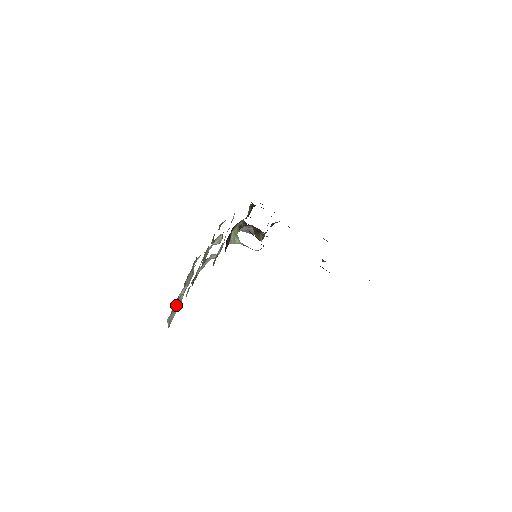
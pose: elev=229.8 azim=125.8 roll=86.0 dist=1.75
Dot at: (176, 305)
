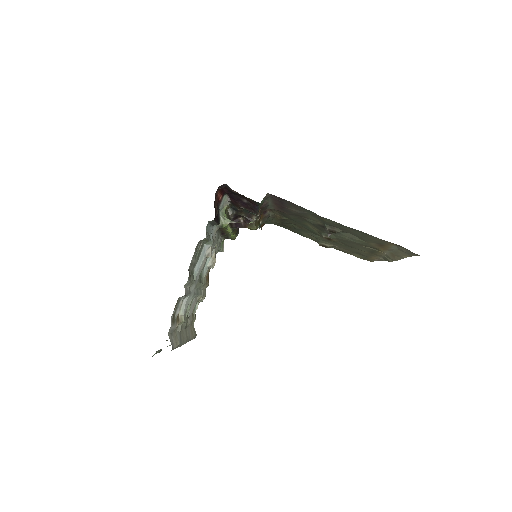
Dot at: (178, 335)
